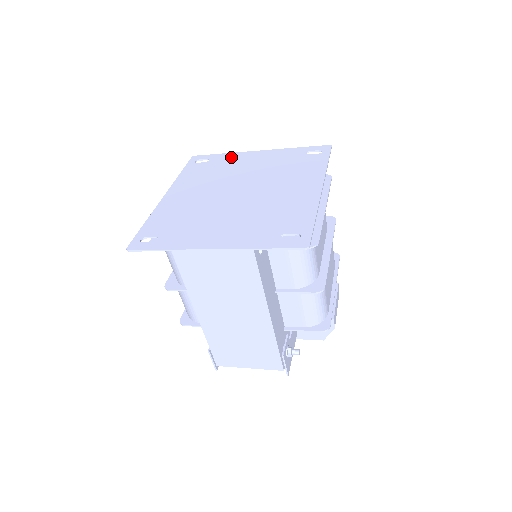
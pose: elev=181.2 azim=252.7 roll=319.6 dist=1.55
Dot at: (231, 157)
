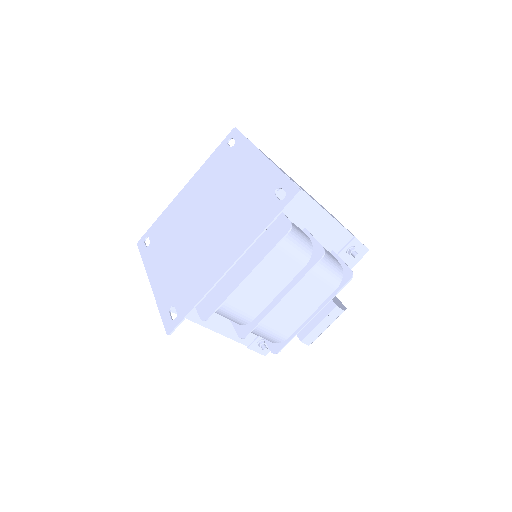
Dot at: (244, 151)
